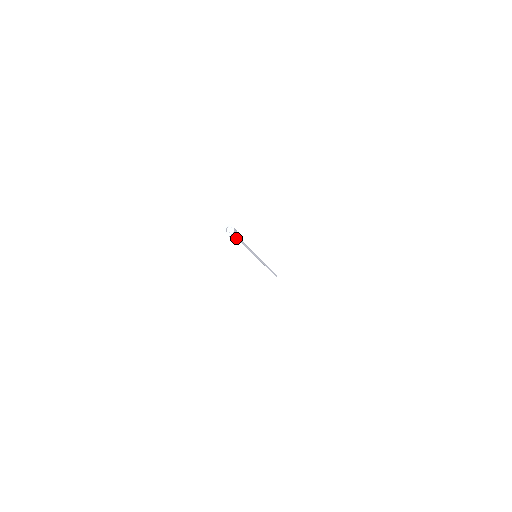
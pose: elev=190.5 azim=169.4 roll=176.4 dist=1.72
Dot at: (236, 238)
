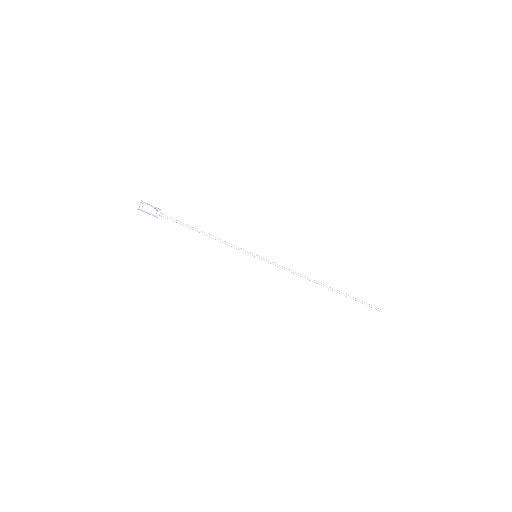
Dot at: (157, 216)
